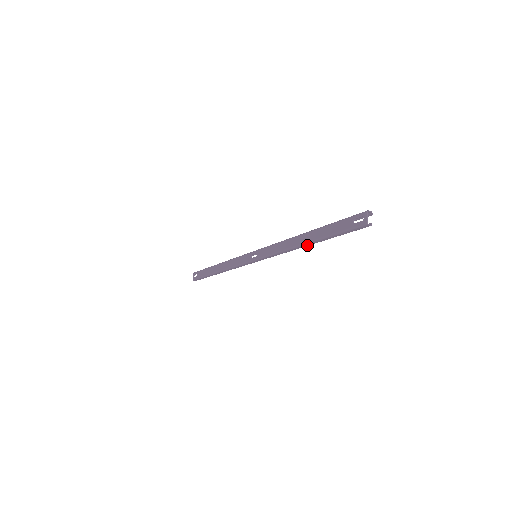
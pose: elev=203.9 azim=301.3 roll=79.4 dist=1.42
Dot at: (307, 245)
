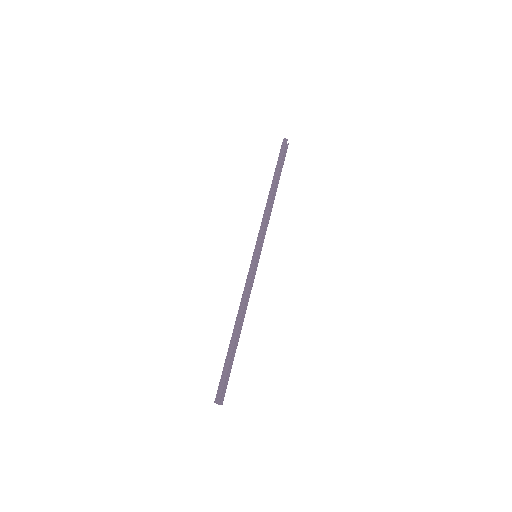
Dot at: (239, 332)
